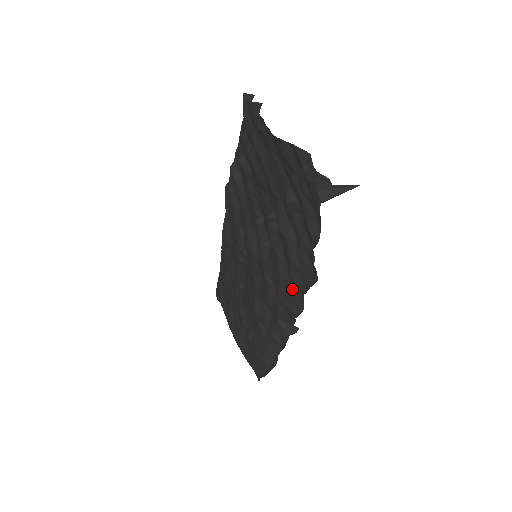
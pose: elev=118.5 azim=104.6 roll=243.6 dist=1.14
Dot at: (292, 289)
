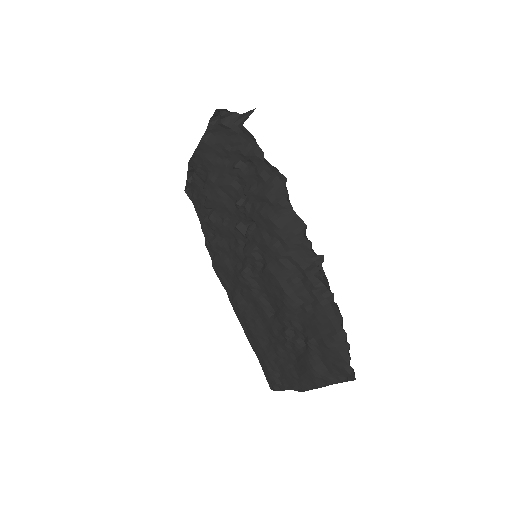
Dot at: (285, 218)
